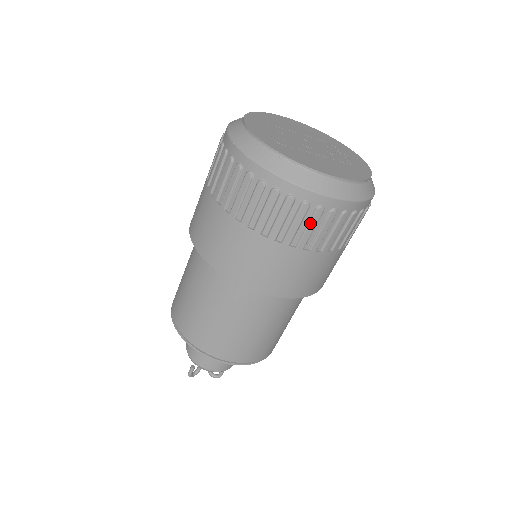
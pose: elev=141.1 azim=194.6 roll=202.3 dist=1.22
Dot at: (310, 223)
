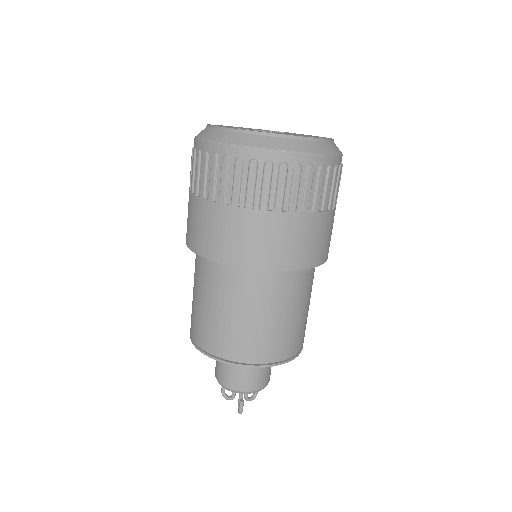
Dot at: (334, 183)
